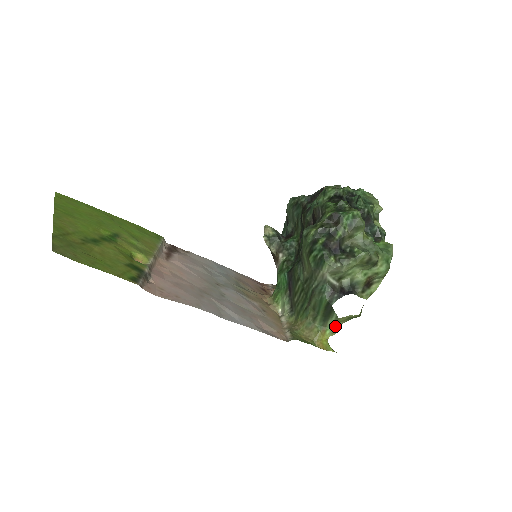
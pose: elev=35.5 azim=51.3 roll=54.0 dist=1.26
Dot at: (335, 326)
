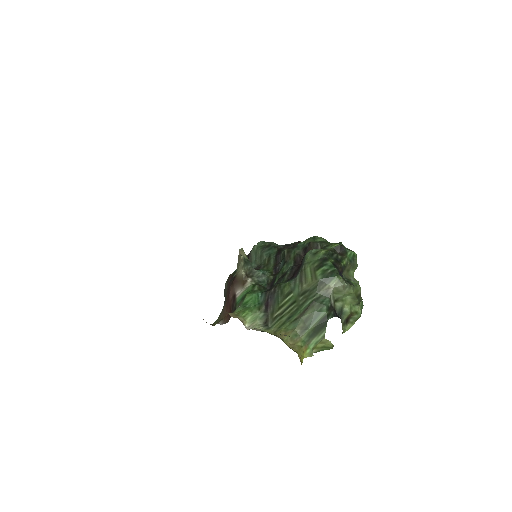
Dot at: occluded
